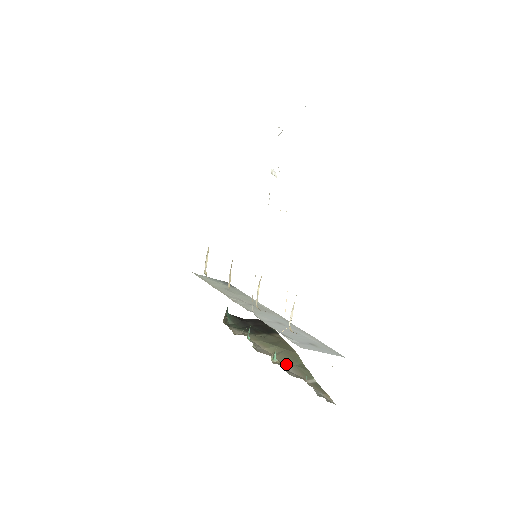
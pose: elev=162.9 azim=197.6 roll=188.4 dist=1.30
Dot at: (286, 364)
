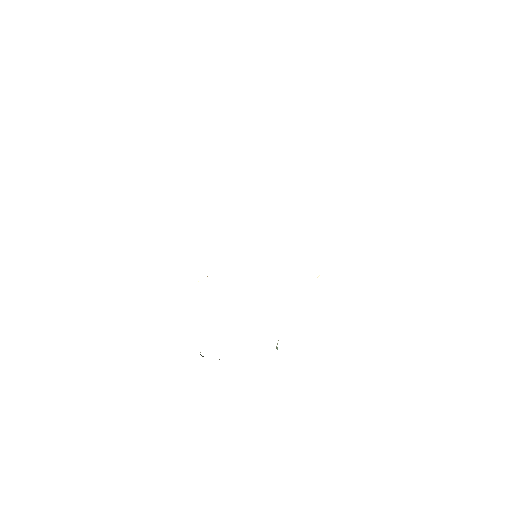
Dot at: occluded
